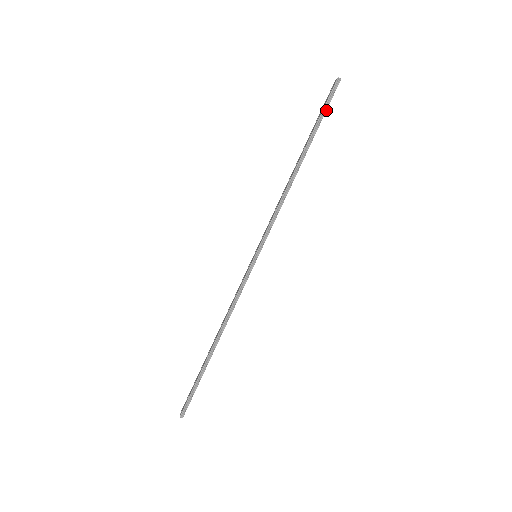
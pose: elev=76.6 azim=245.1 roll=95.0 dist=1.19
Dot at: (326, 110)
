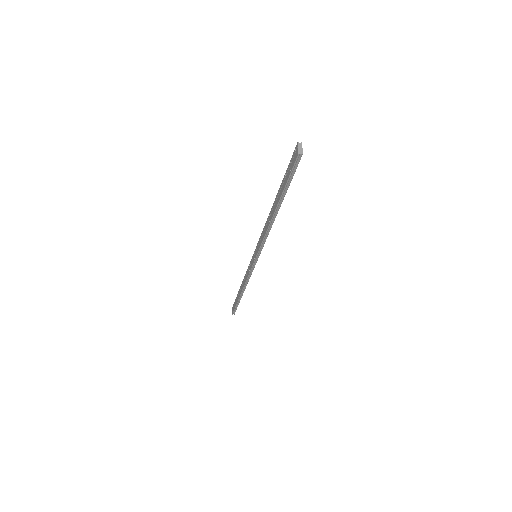
Dot at: occluded
